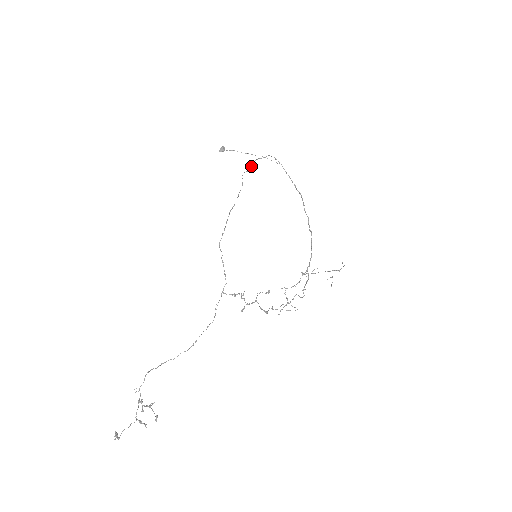
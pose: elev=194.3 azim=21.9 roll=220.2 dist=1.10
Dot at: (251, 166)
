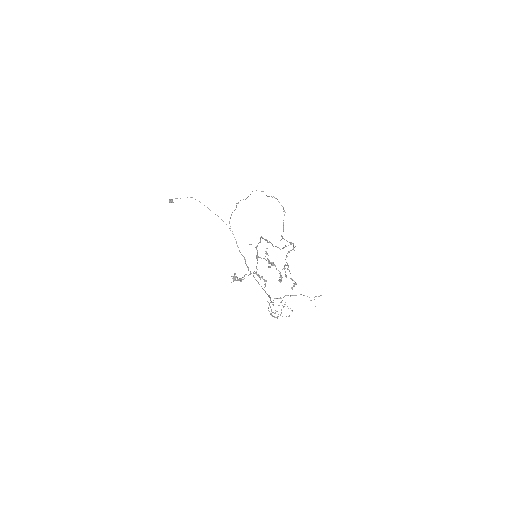
Dot at: occluded
